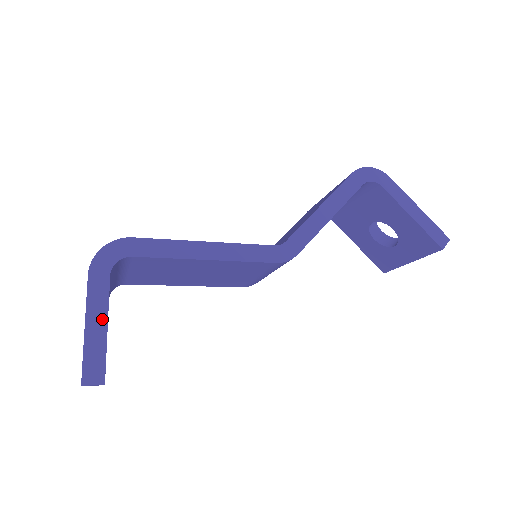
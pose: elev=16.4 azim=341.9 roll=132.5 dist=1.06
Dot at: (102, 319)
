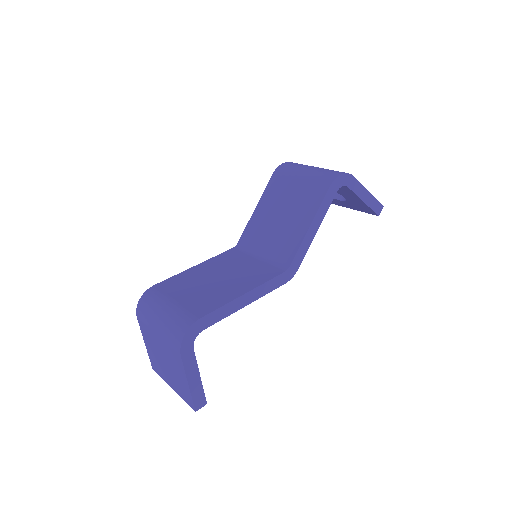
Dot at: (196, 375)
